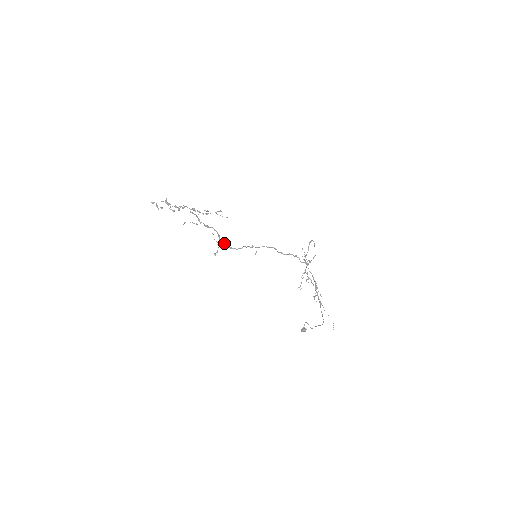
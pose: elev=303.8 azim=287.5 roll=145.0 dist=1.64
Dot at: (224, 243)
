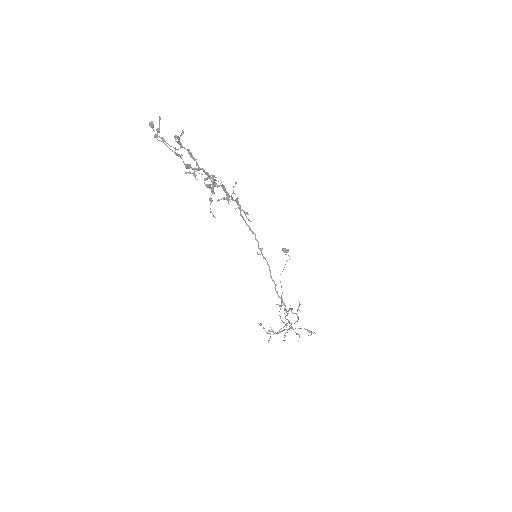
Dot at: (239, 204)
